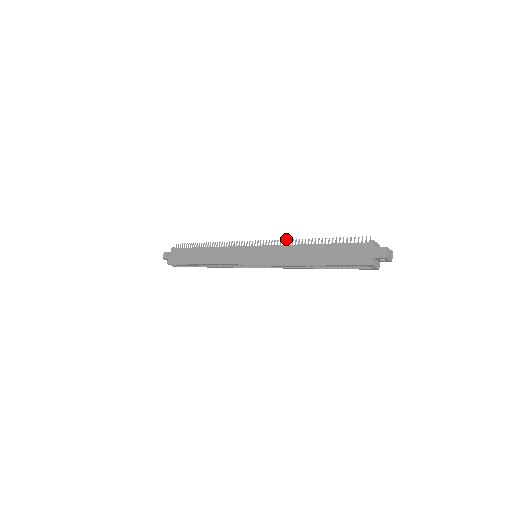
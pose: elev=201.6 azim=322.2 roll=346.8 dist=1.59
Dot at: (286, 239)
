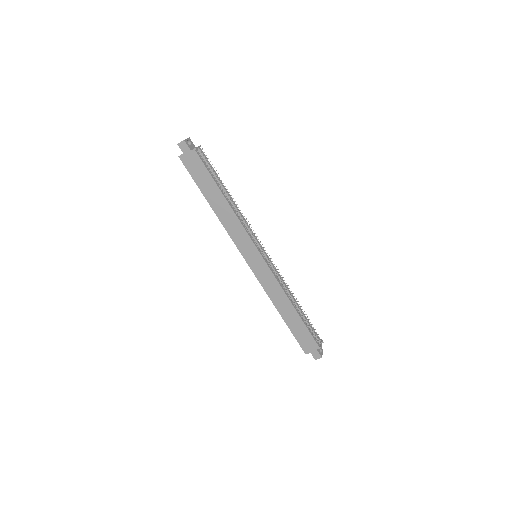
Dot at: occluded
